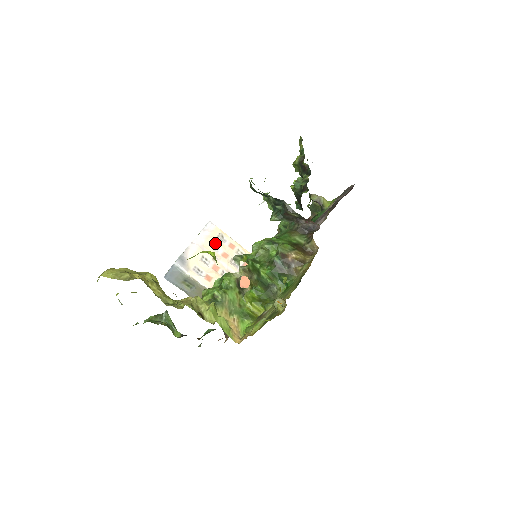
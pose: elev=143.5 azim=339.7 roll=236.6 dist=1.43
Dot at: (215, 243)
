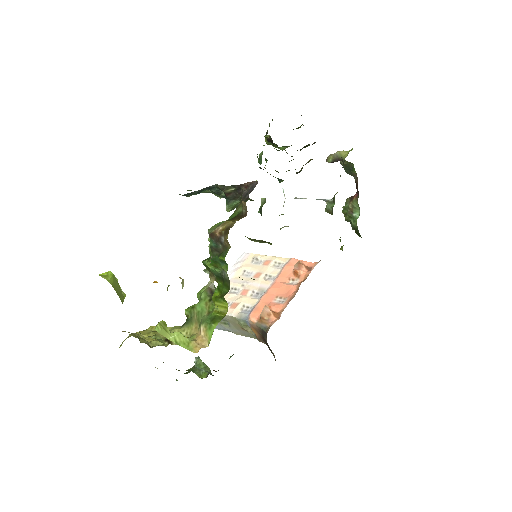
Dot at: (247, 269)
